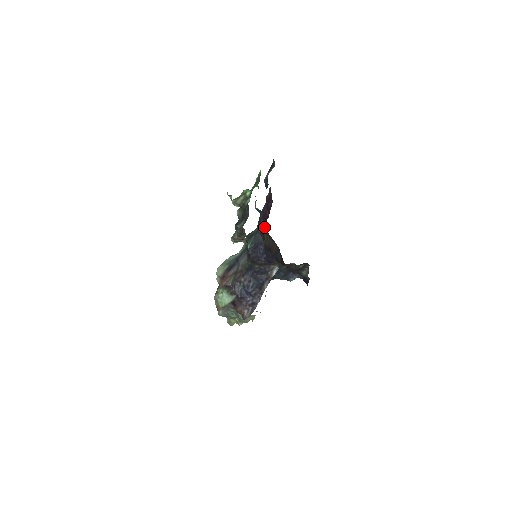
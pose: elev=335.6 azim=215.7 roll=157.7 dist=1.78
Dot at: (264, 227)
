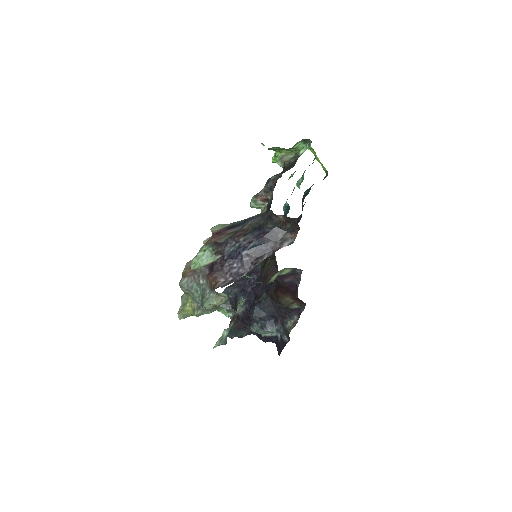
Dot at: occluded
